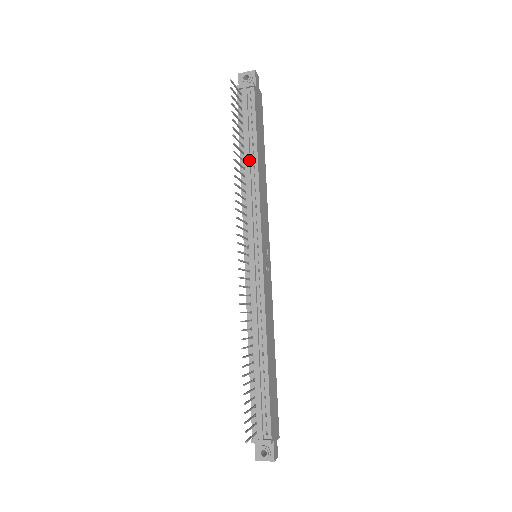
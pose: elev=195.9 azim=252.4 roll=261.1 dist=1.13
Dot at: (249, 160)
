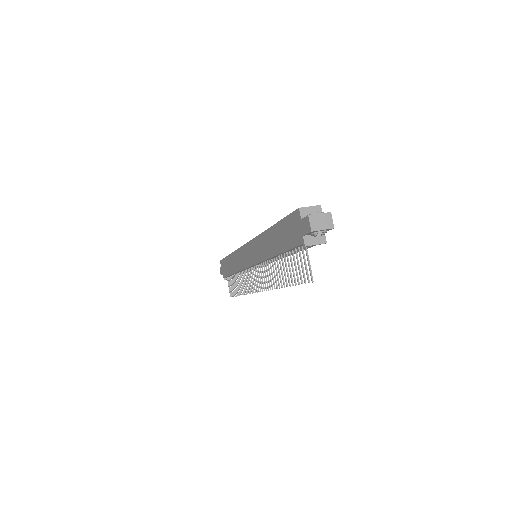
Dot at: occluded
